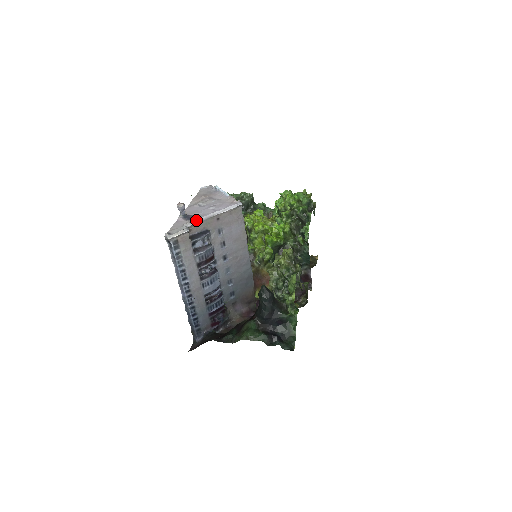
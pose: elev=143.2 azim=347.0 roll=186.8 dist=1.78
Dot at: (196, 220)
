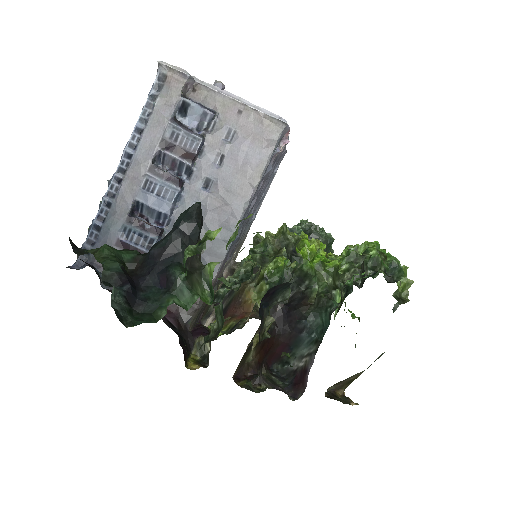
Dot at: (212, 85)
